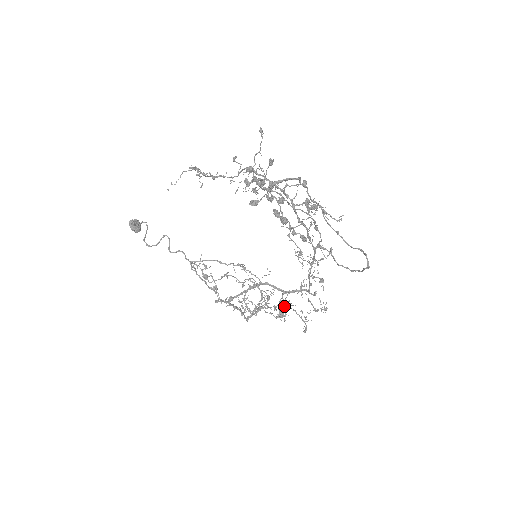
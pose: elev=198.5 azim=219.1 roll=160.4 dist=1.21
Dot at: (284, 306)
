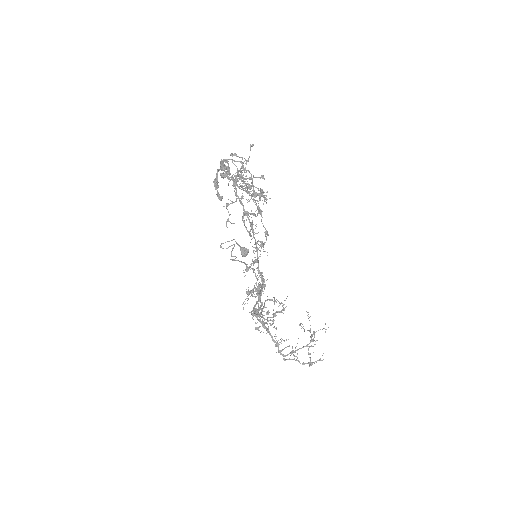
Dot at: occluded
